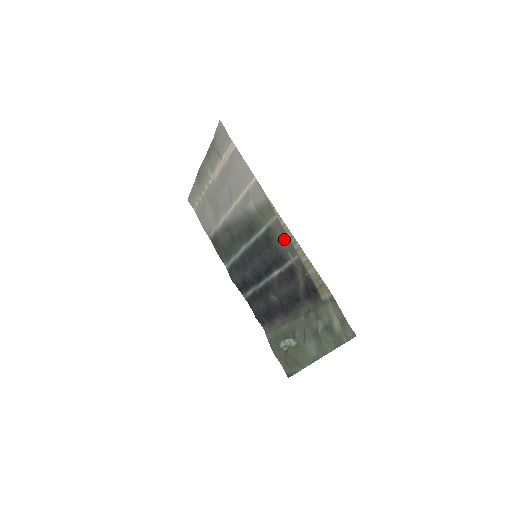
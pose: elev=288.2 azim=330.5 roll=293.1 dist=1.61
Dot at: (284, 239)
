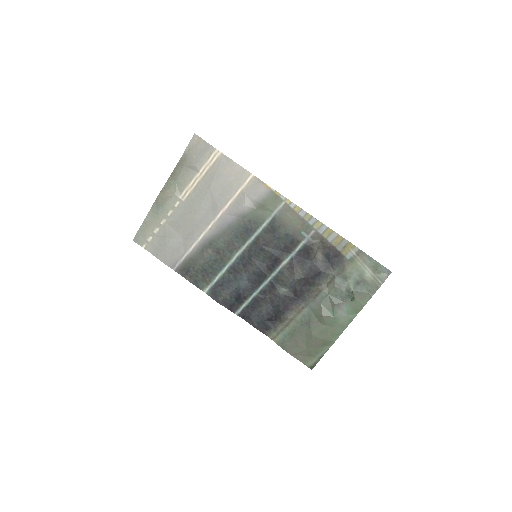
Dot at: (296, 220)
